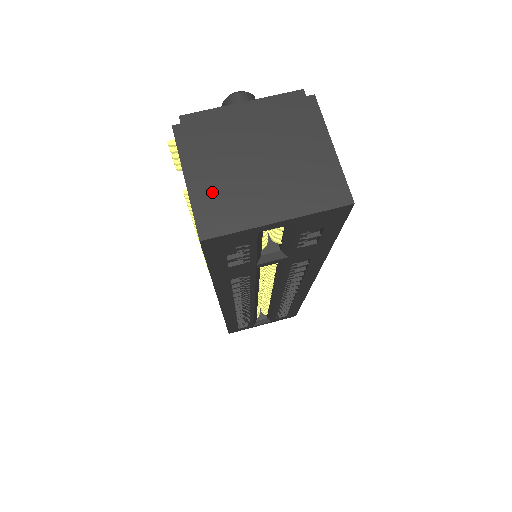
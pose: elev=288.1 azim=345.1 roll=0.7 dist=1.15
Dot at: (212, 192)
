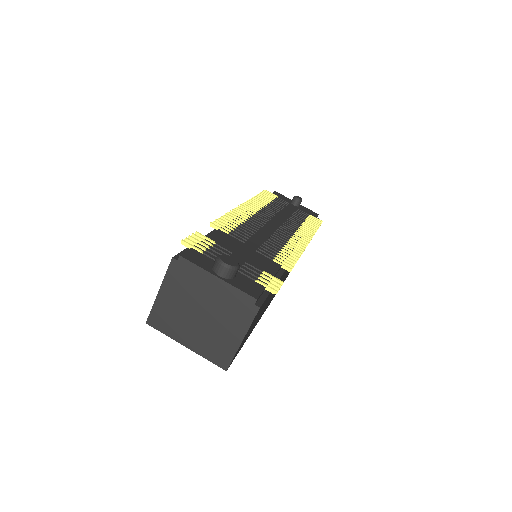
Dot at: (167, 308)
